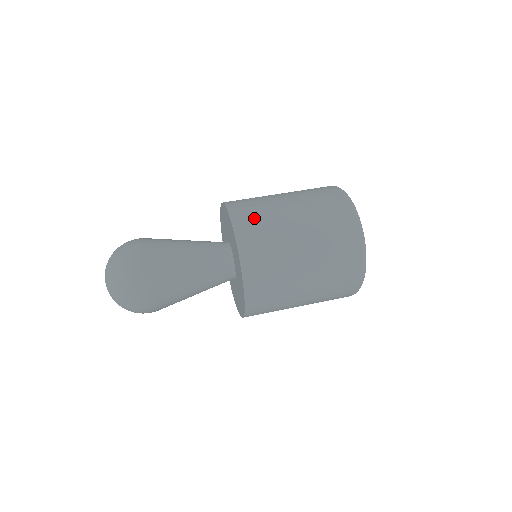
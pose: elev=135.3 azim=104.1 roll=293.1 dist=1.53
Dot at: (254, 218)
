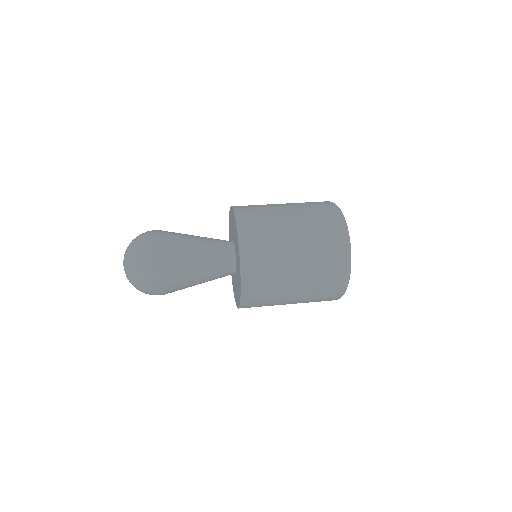
Dot at: occluded
